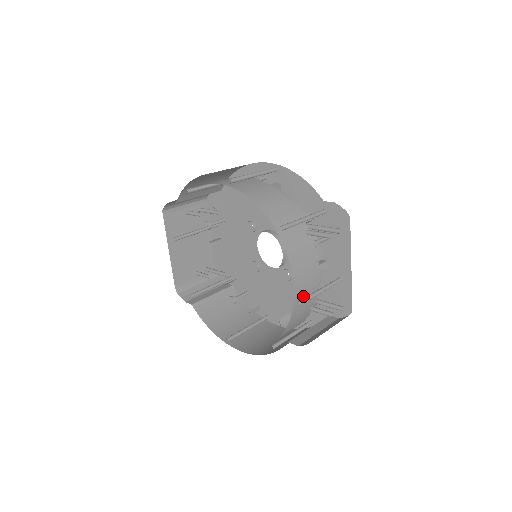
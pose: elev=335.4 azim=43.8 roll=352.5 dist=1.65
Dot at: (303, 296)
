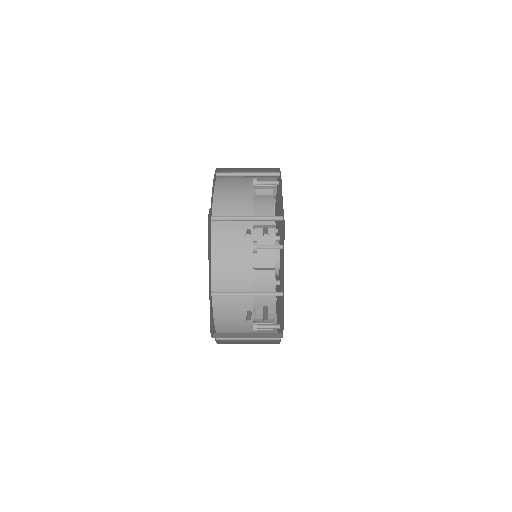
Dot at: (227, 291)
